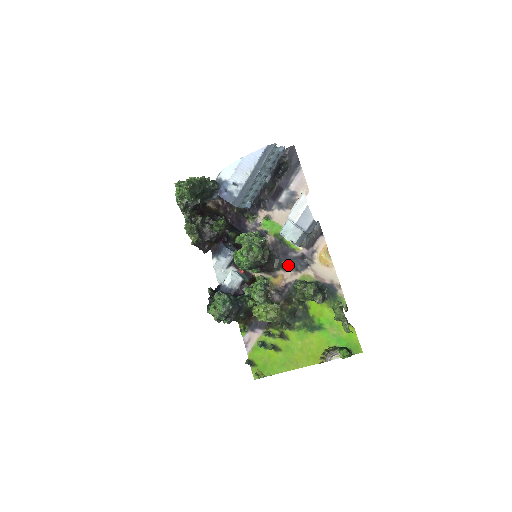
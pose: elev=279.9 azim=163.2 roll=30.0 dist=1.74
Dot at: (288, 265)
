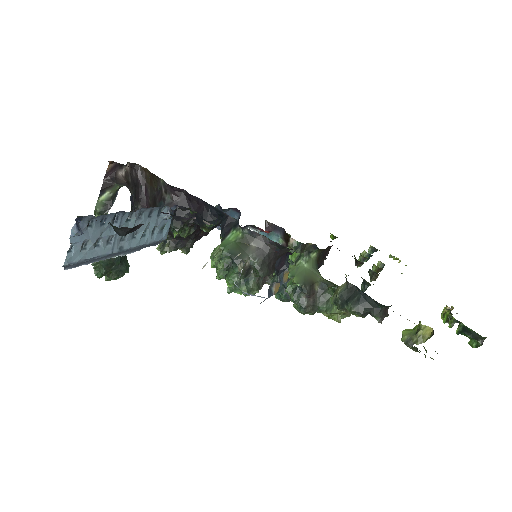
Dot at: occluded
